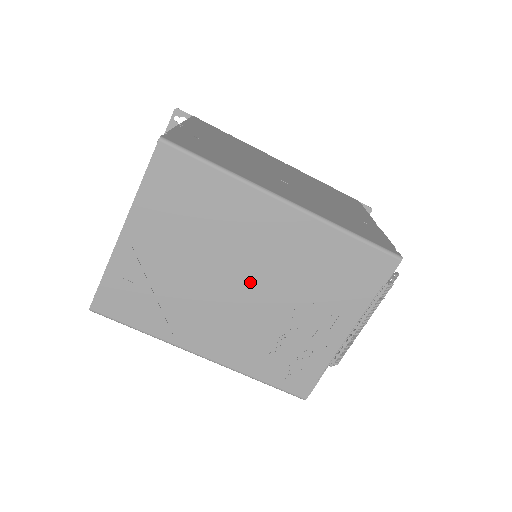
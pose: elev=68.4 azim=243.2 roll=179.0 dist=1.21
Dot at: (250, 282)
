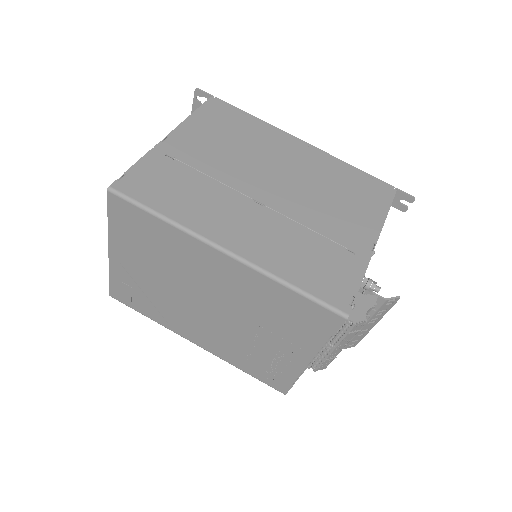
Dot at: (213, 305)
